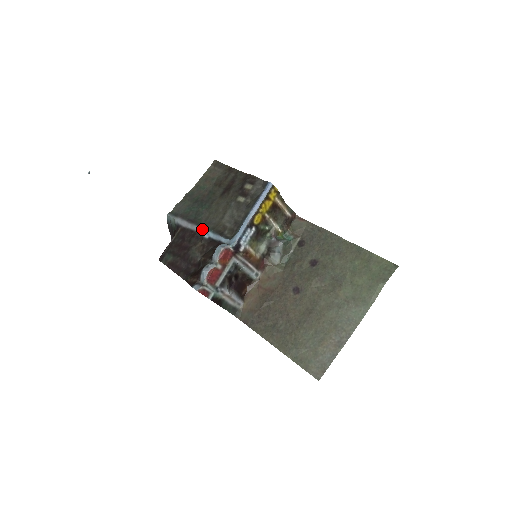
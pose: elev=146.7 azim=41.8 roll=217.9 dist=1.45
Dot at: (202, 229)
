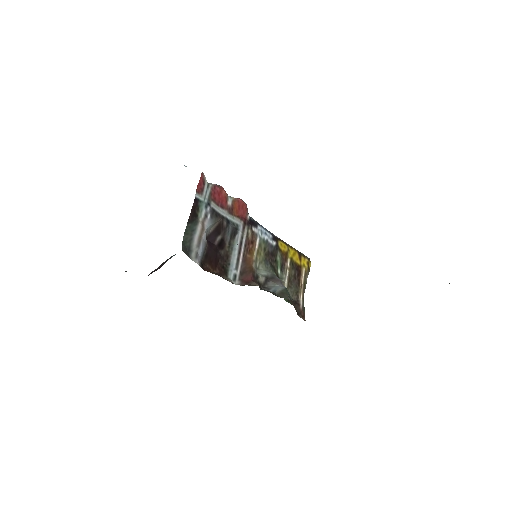
Dot at: occluded
